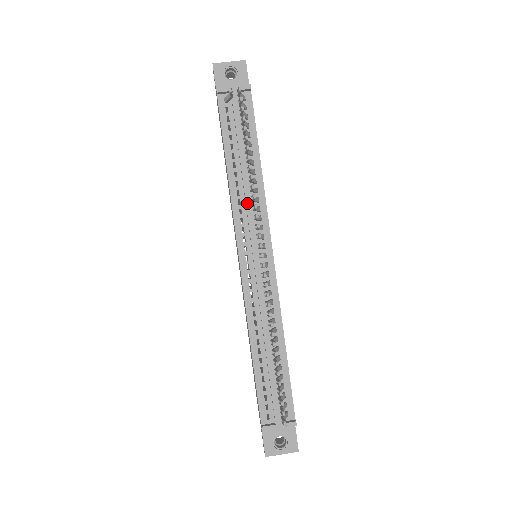
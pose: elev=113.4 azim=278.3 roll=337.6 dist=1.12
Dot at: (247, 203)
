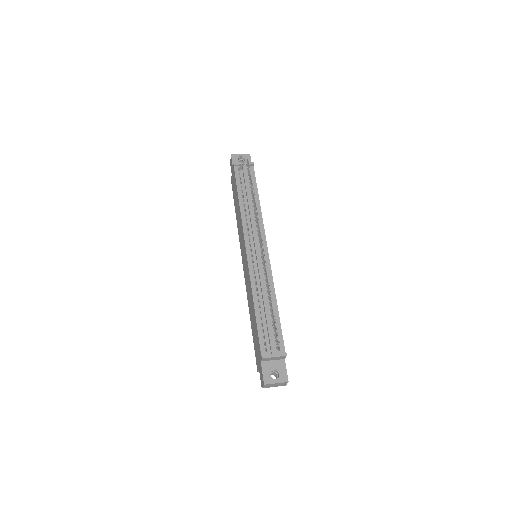
Dot at: (251, 219)
